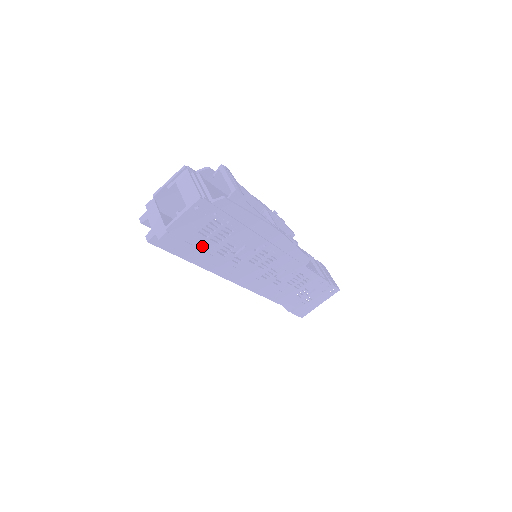
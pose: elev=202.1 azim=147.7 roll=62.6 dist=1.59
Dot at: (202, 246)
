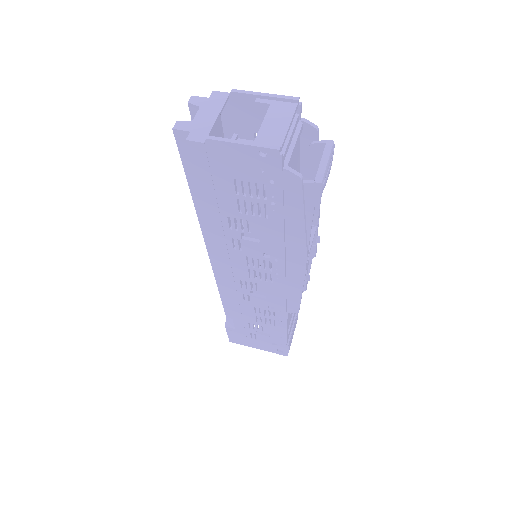
Dot at: (221, 196)
